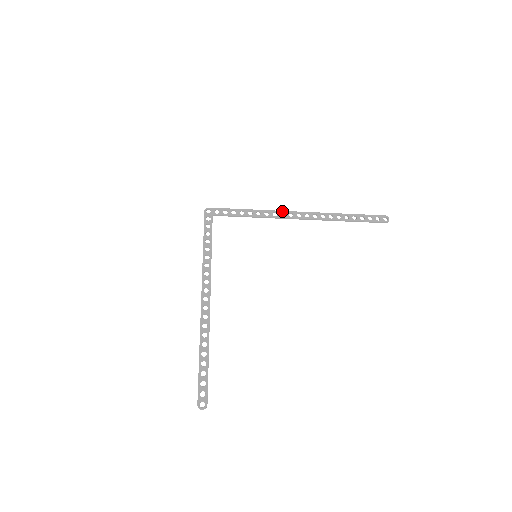
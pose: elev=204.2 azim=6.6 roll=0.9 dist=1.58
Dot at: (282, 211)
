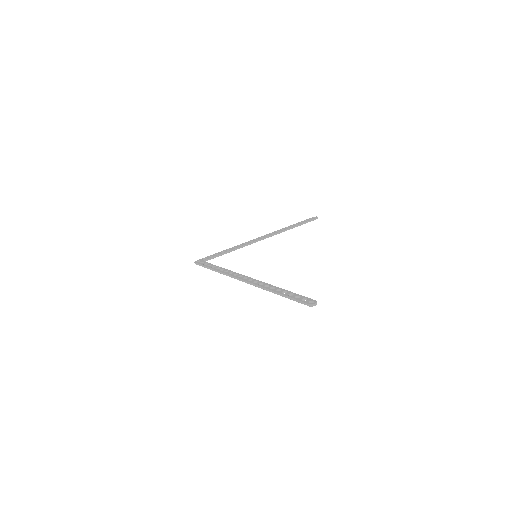
Dot at: (249, 241)
